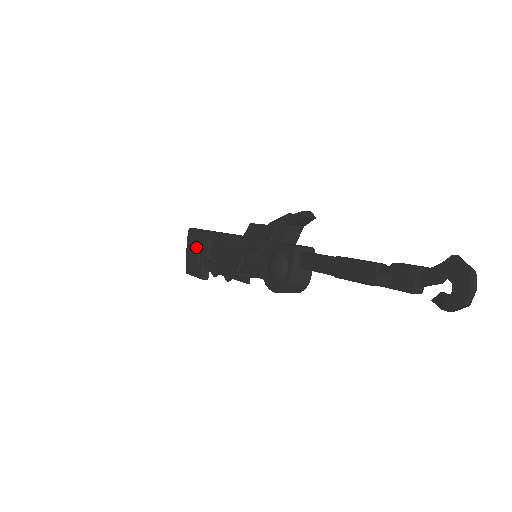
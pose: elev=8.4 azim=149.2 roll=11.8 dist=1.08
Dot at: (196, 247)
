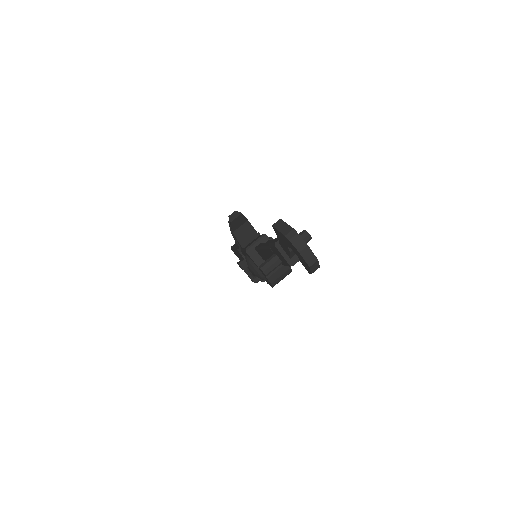
Dot at: occluded
